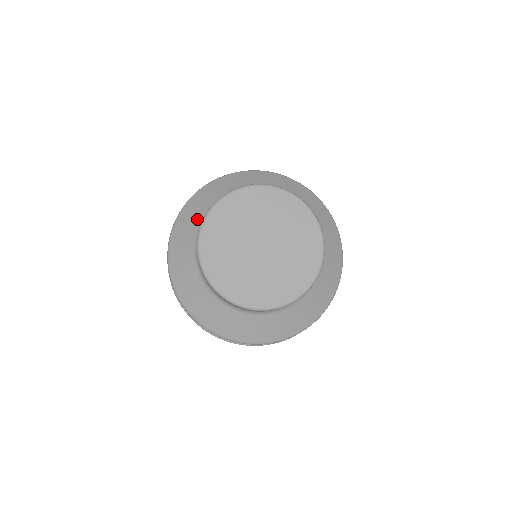
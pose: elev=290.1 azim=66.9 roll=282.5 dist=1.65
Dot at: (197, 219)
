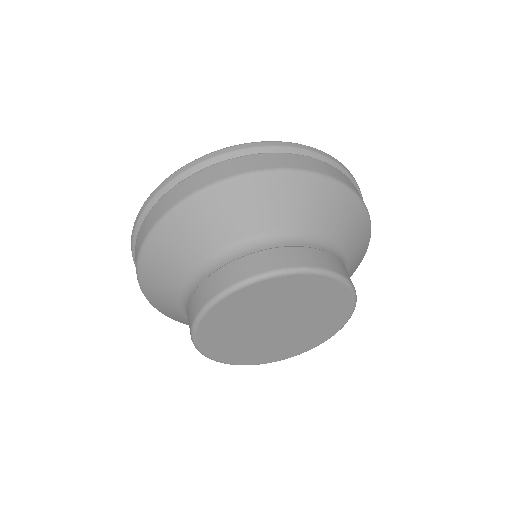
Dot at: (178, 270)
